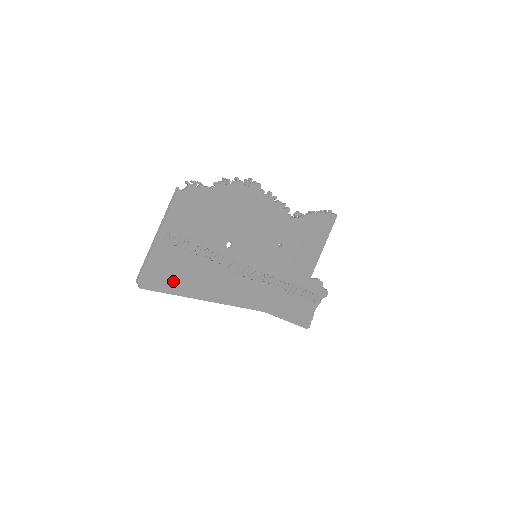
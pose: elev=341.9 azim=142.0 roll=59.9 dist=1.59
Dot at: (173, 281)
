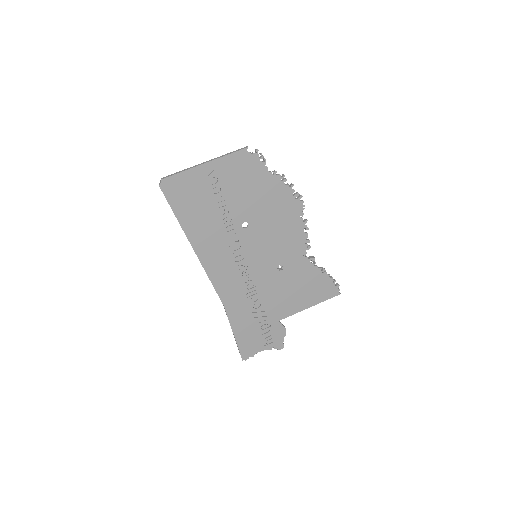
Dot at: (184, 206)
